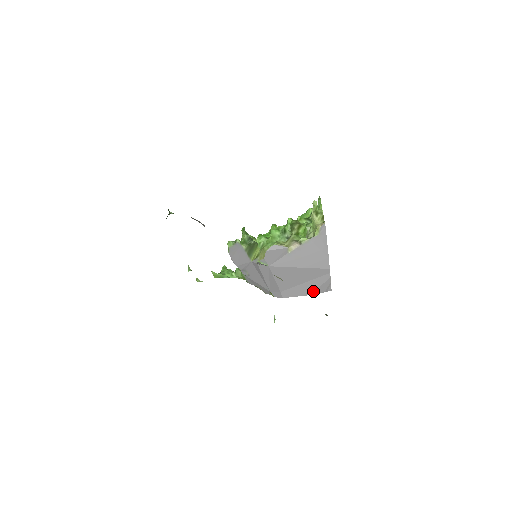
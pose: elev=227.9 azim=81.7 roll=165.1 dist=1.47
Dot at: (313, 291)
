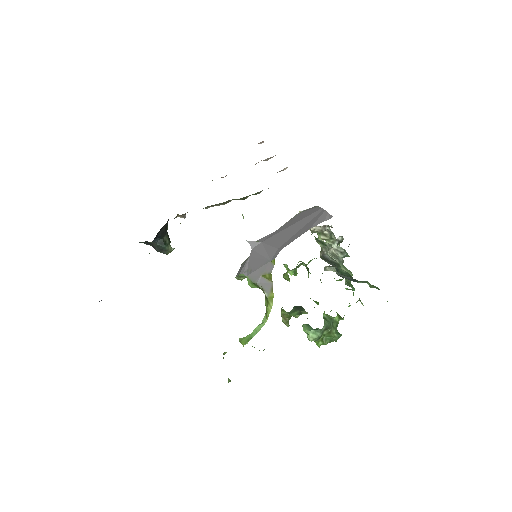
Dot at: (311, 226)
